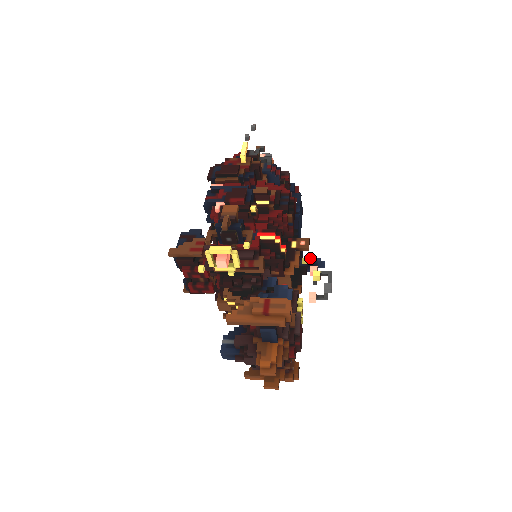
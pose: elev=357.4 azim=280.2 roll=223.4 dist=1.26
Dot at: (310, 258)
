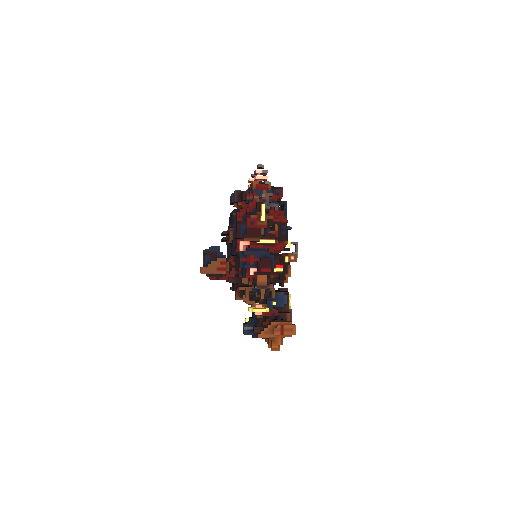
Dot at: occluded
